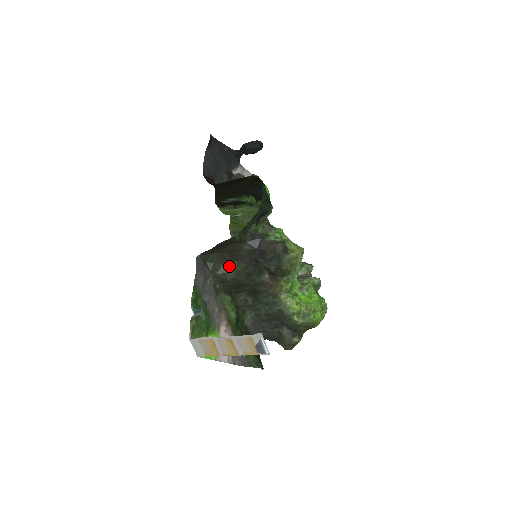
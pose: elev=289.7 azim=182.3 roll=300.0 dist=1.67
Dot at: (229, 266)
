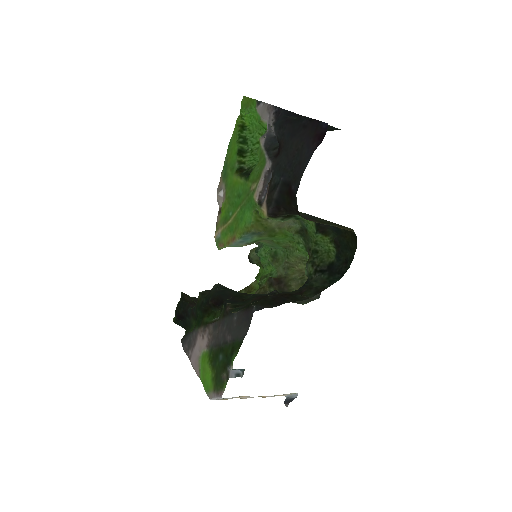
Dot at: occluded
